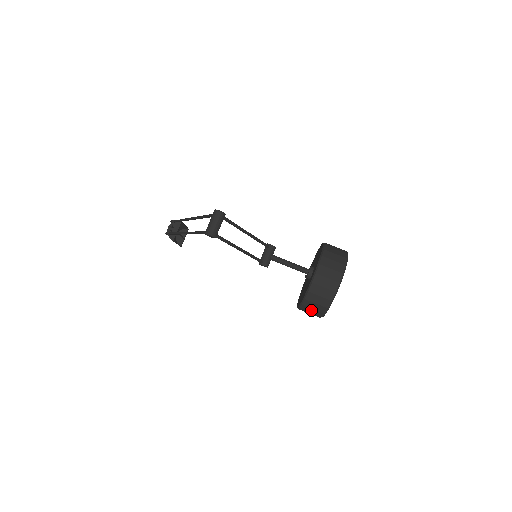
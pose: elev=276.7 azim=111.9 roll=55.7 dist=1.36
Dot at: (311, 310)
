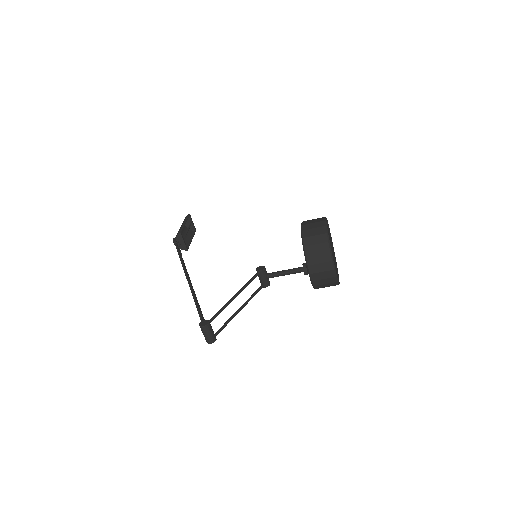
Dot at: occluded
